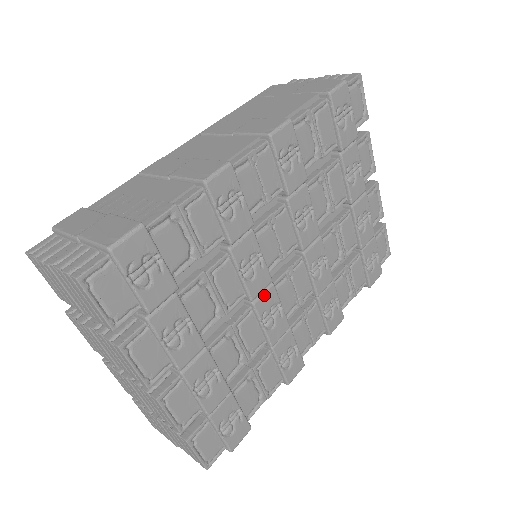
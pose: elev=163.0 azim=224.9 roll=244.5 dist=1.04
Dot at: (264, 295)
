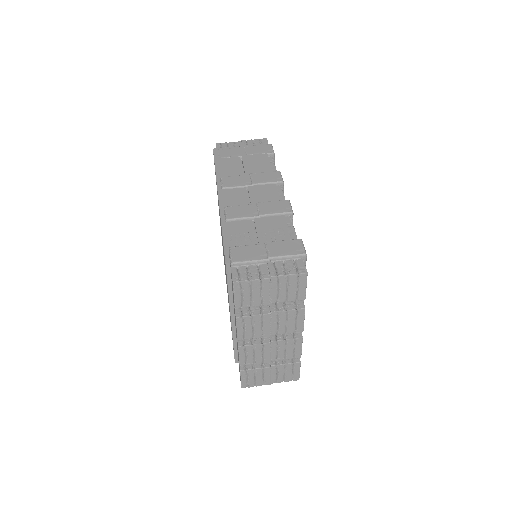
Dot at: occluded
